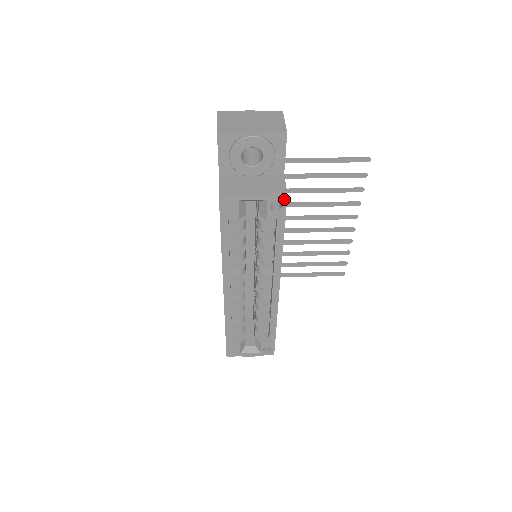
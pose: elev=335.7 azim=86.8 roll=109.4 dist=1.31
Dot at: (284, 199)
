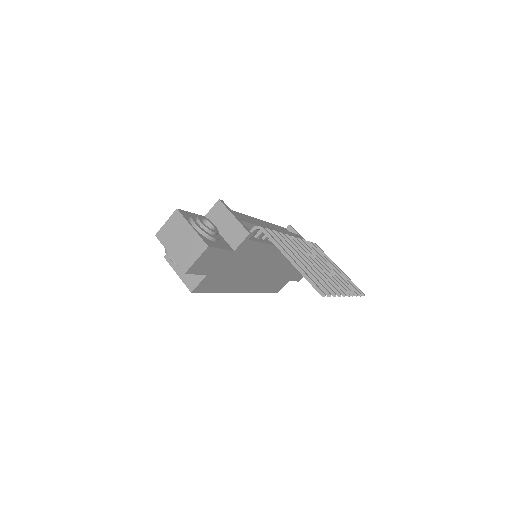
Dot at: (193, 291)
